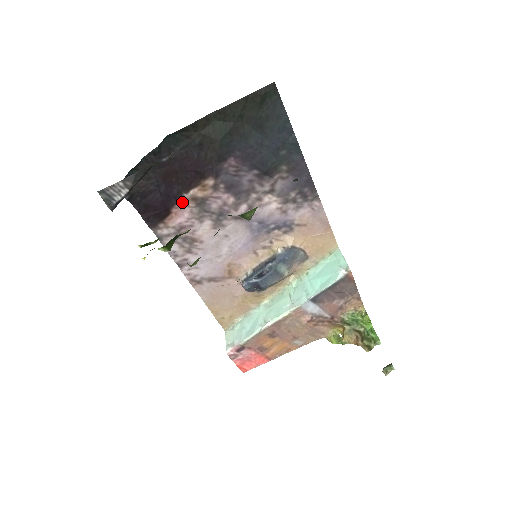
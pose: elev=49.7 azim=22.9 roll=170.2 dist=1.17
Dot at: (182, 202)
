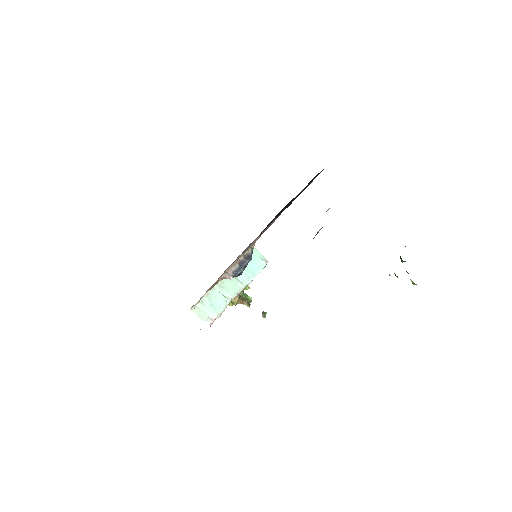
Dot at: occluded
